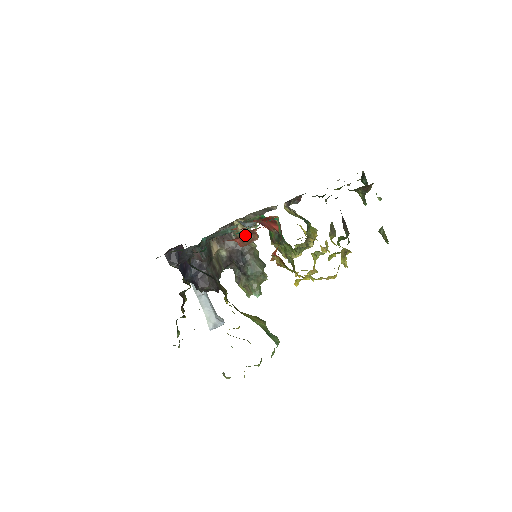
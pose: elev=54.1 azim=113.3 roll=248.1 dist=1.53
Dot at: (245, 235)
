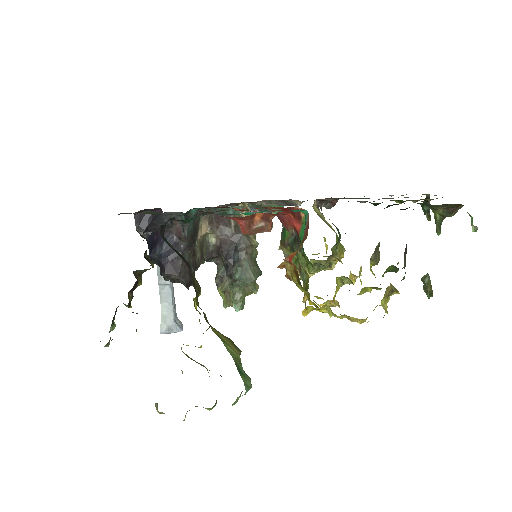
Dot at: (255, 218)
